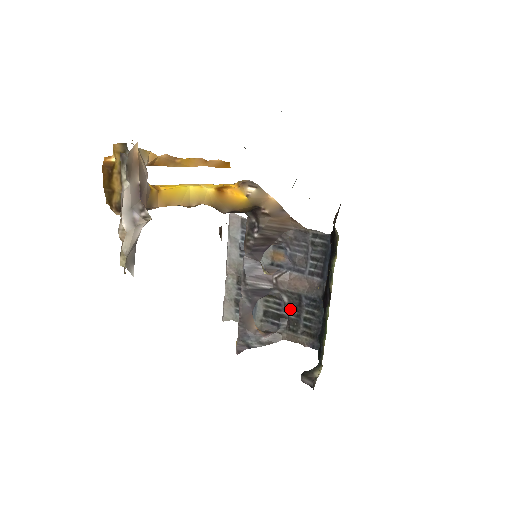
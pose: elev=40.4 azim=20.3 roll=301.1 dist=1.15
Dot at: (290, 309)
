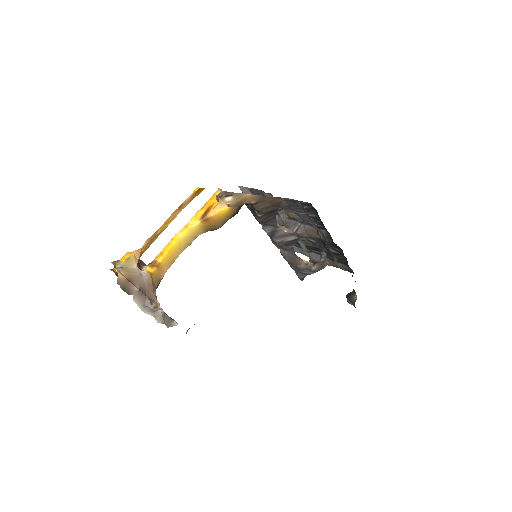
Dot at: (320, 247)
